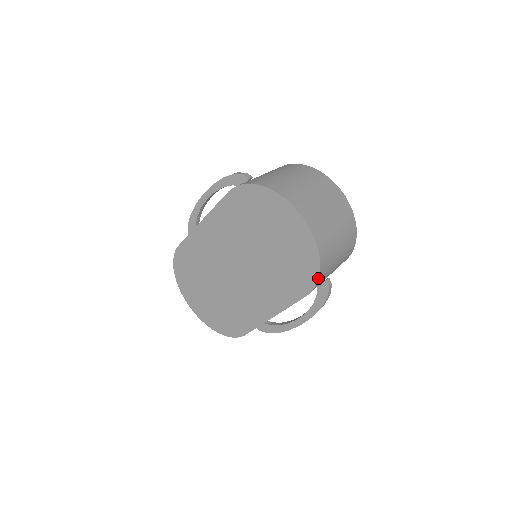
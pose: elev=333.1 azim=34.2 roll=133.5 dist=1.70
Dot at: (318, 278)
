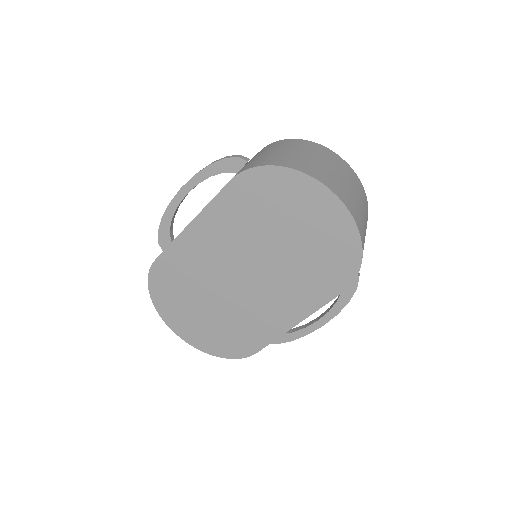
Dot at: (359, 269)
